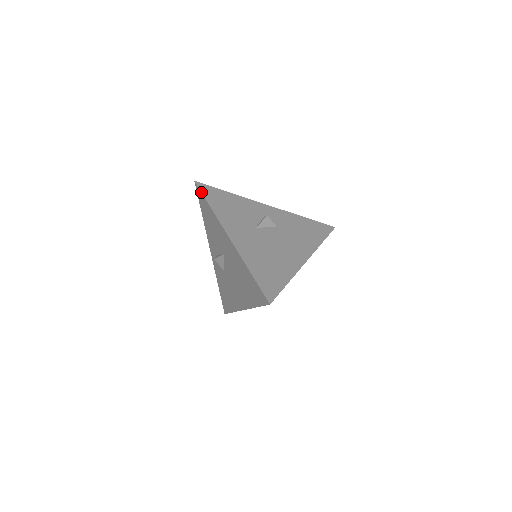
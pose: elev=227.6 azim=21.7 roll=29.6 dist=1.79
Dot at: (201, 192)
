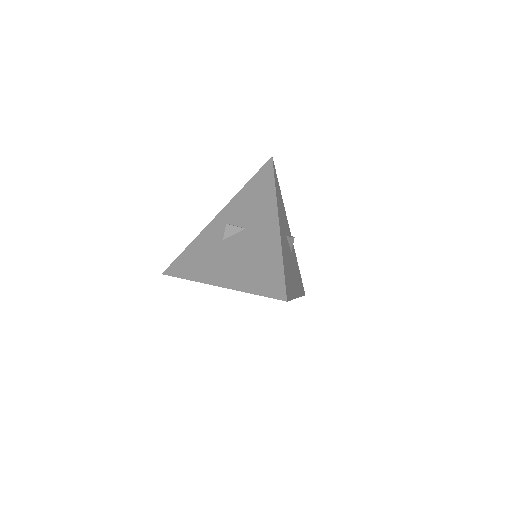
Dot at: occluded
